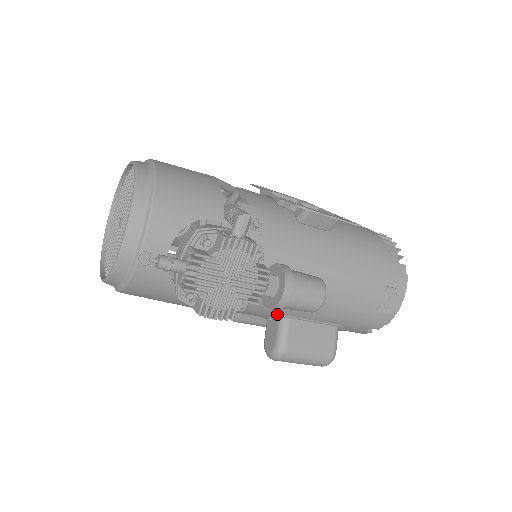
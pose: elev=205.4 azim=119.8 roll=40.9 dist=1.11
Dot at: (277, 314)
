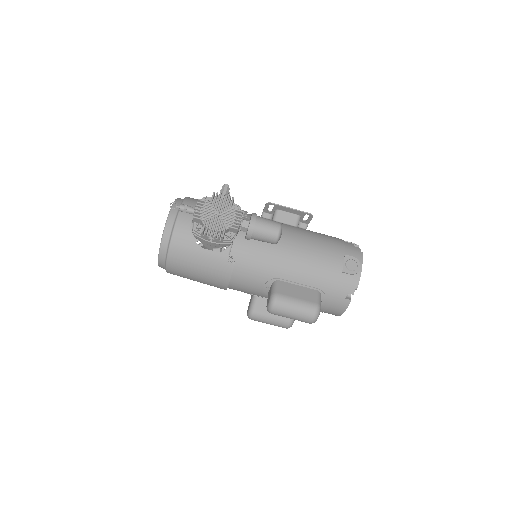
Dot at: (269, 276)
